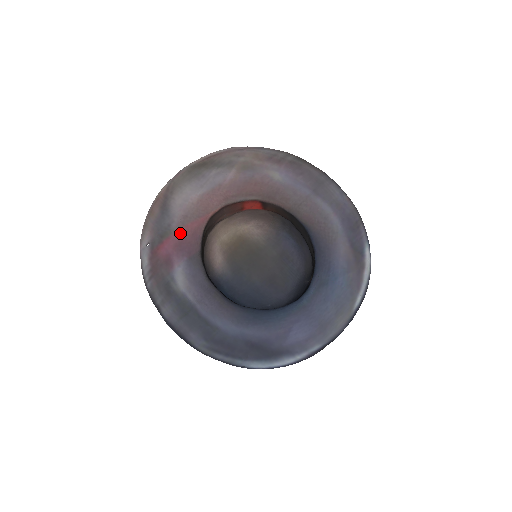
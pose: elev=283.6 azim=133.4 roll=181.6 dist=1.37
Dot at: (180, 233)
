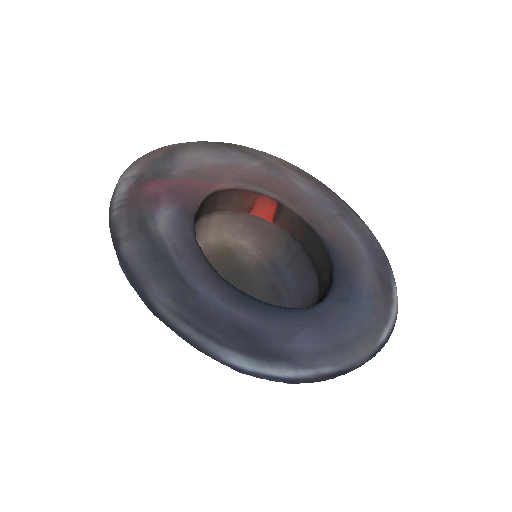
Dot at: (180, 182)
